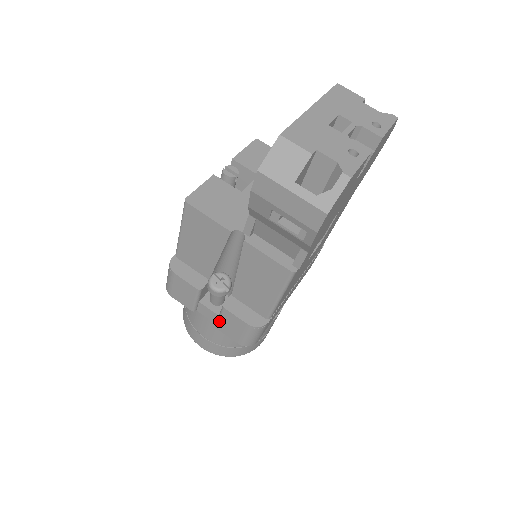
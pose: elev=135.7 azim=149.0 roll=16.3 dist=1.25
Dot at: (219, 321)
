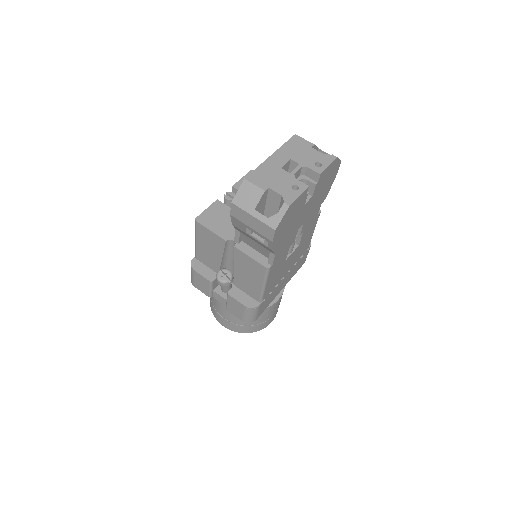
Dot at: (227, 304)
